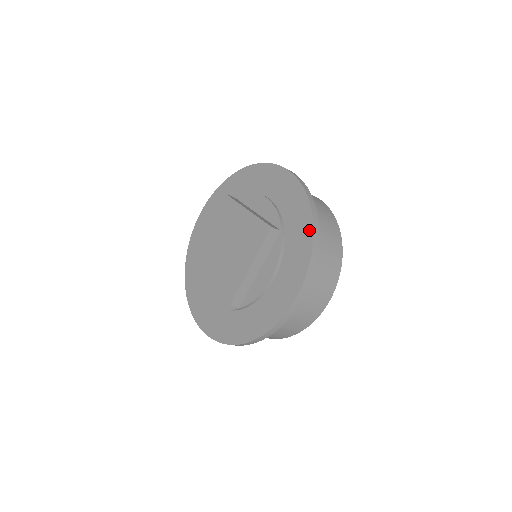
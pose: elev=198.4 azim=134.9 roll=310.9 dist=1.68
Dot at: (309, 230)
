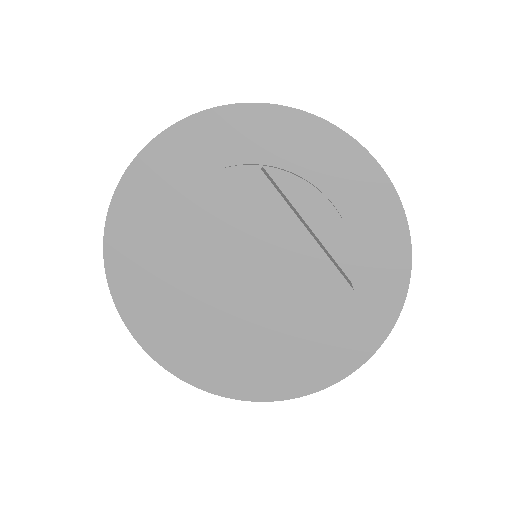
Dot at: (397, 301)
